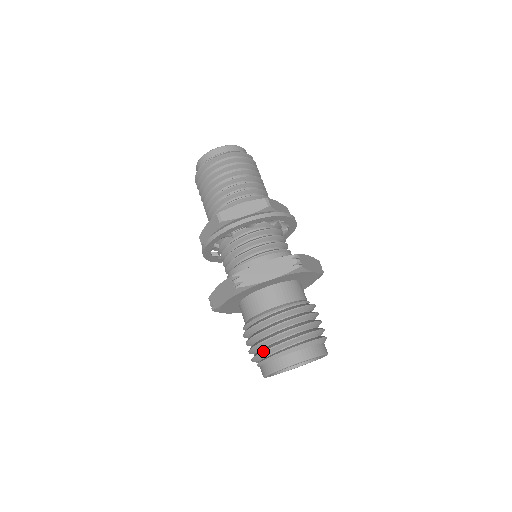
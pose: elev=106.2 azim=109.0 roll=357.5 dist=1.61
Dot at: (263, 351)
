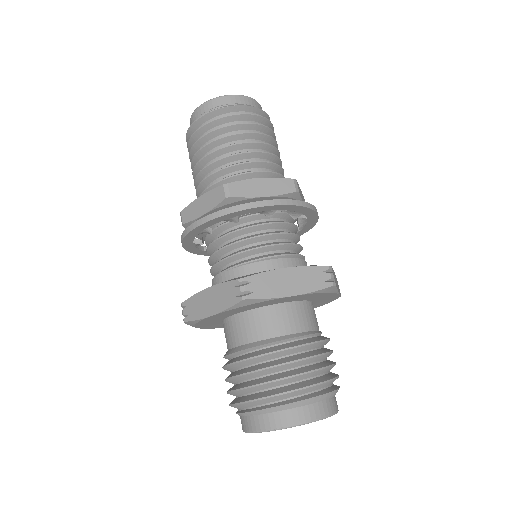
Dot at: (260, 398)
